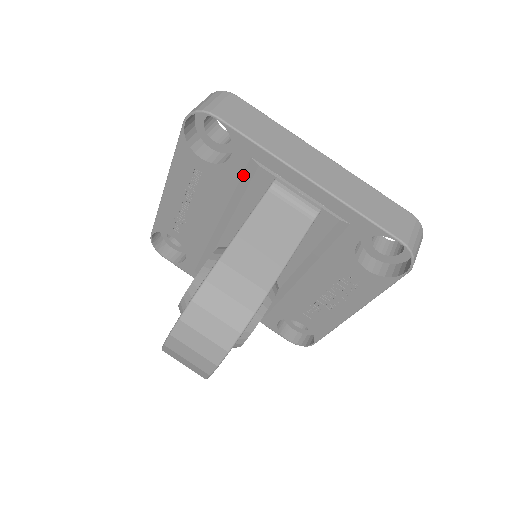
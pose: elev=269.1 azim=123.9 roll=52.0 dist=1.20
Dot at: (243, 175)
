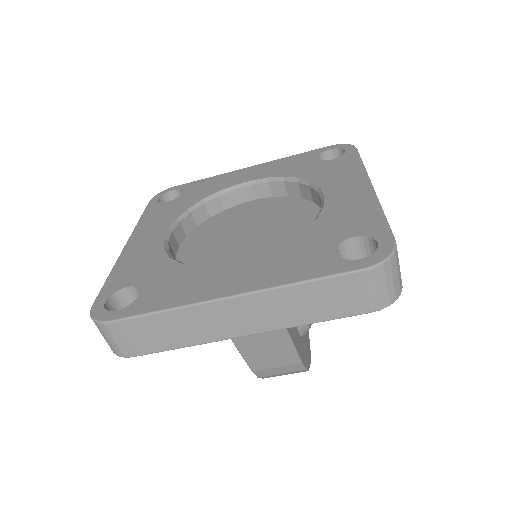
Dot at: occluded
